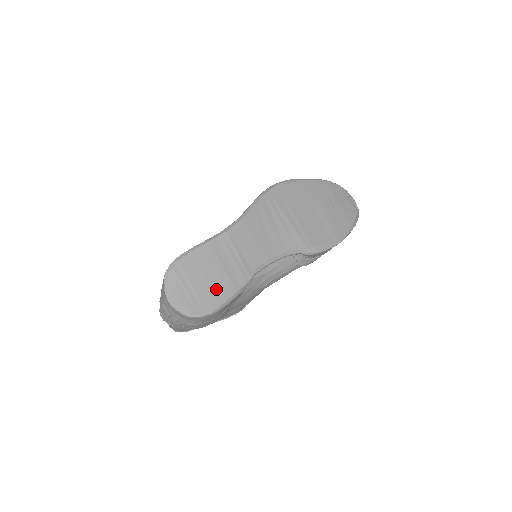
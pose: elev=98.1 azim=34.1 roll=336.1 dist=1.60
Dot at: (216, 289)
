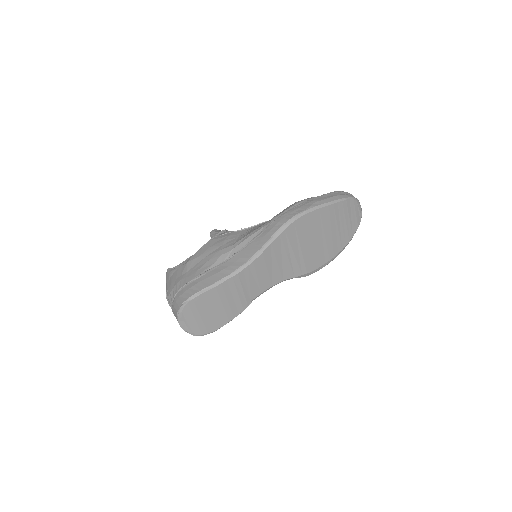
Dot at: (219, 318)
